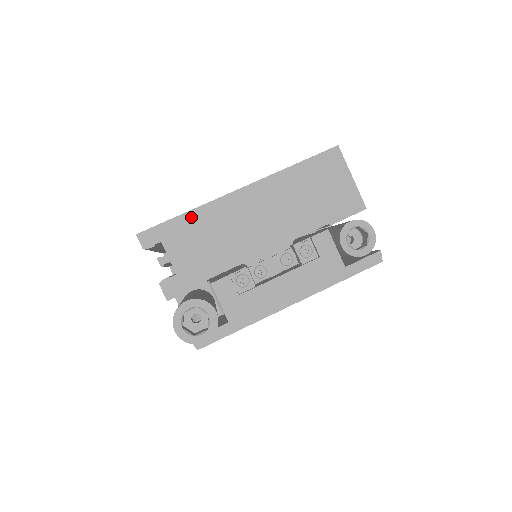
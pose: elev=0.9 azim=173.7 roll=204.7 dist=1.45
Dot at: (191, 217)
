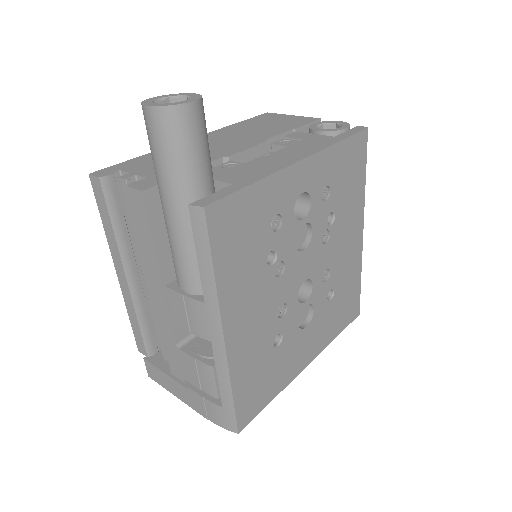
Dot at: (149, 156)
